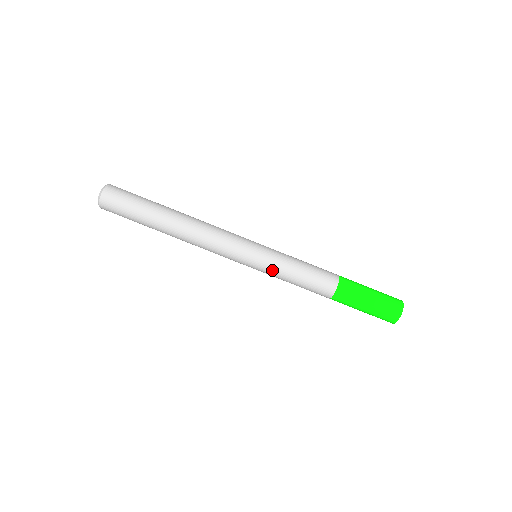
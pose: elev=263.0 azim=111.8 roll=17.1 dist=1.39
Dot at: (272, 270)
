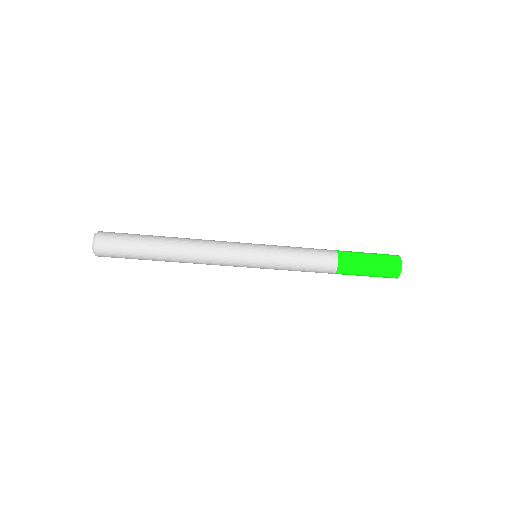
Dot at: occluded
